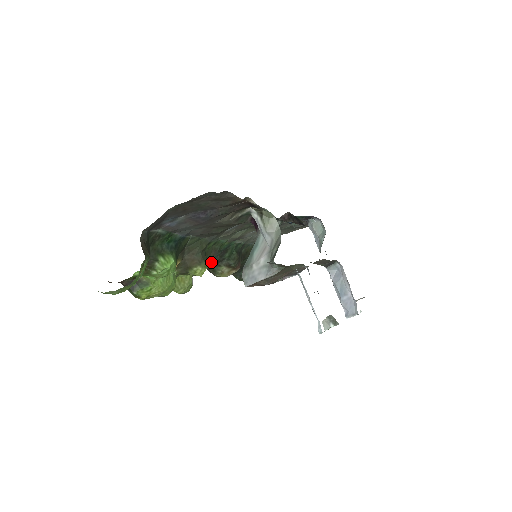
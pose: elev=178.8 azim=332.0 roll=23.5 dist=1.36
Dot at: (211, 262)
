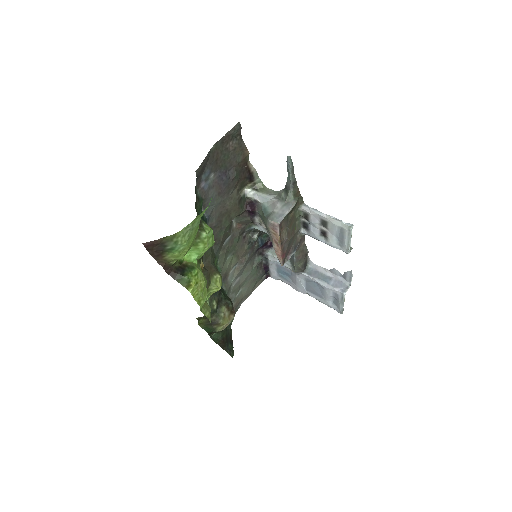
Dot at: (214, 300)
